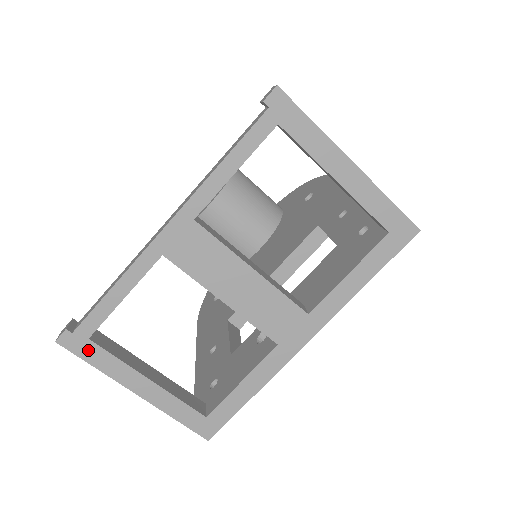
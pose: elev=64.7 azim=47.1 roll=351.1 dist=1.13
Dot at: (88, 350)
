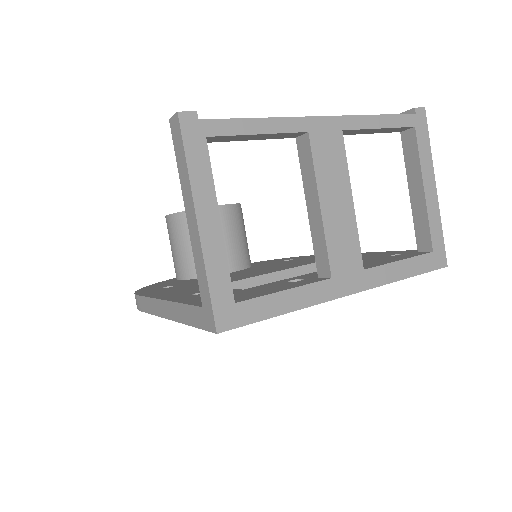
Dot at: (196, 145)
